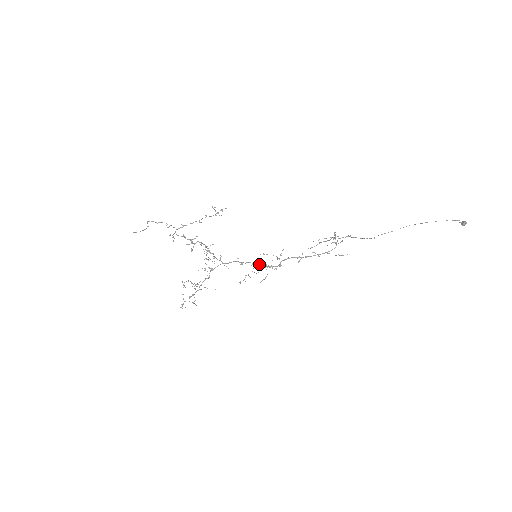
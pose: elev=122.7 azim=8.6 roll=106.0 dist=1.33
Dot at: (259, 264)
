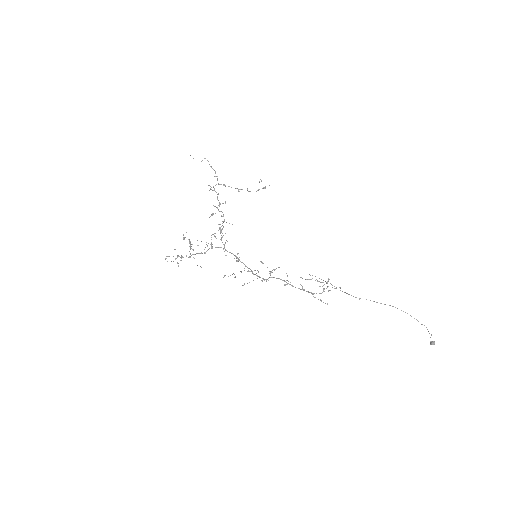
Dot at: (251, 270)
